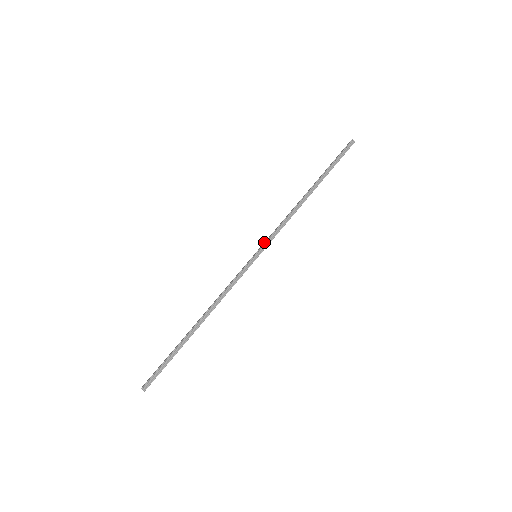
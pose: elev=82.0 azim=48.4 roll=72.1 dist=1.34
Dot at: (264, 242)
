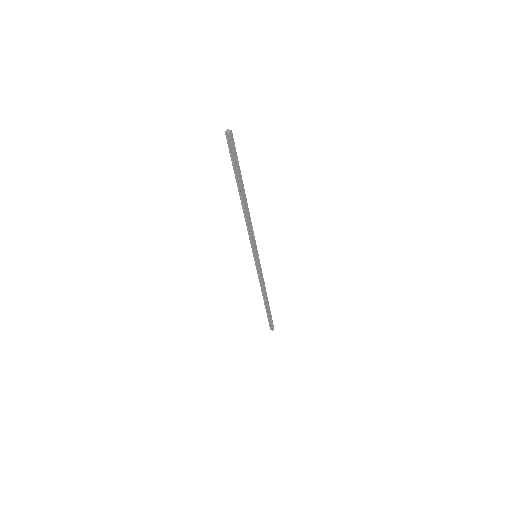
Dot at: (255, 265)
